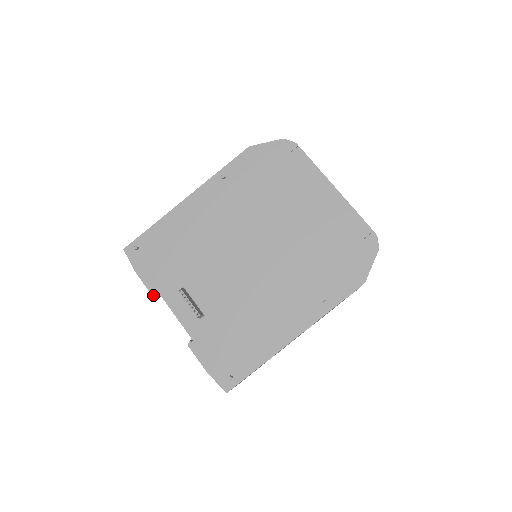
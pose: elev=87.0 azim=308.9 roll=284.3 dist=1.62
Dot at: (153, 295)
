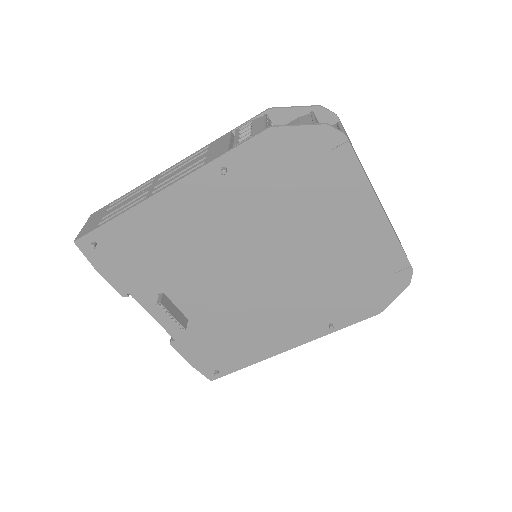
Dot at: (123, 296)
